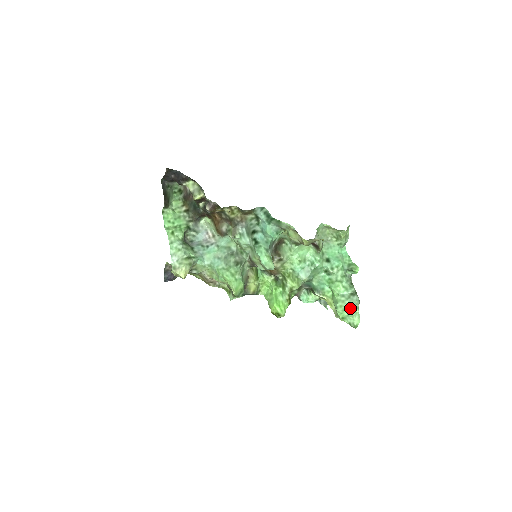
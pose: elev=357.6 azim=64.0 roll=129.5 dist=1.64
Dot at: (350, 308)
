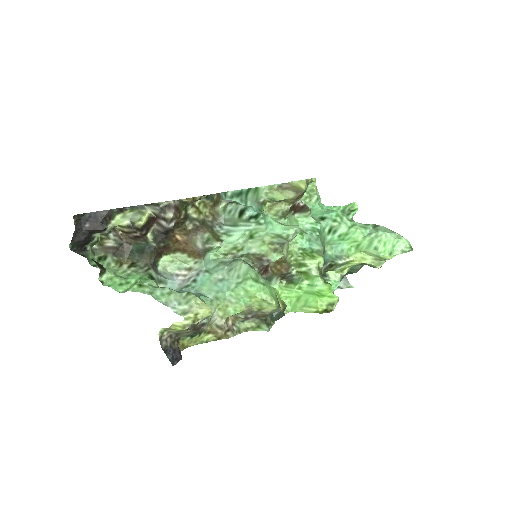
Dot at: (389, 235)
